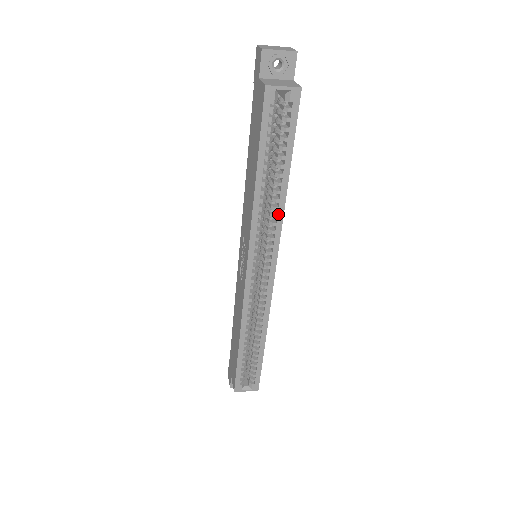
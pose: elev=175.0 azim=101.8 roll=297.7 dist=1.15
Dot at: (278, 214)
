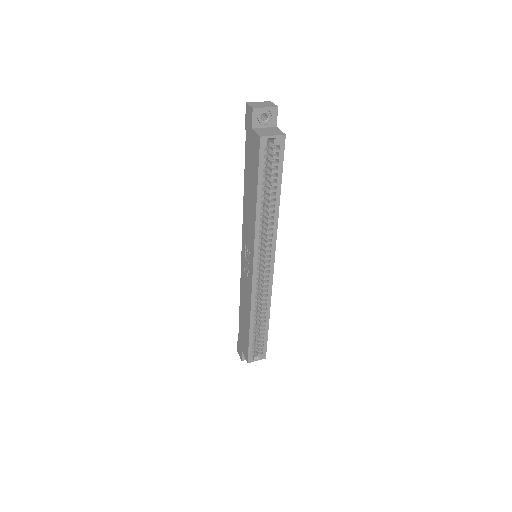
Dot at: (274, 224)
